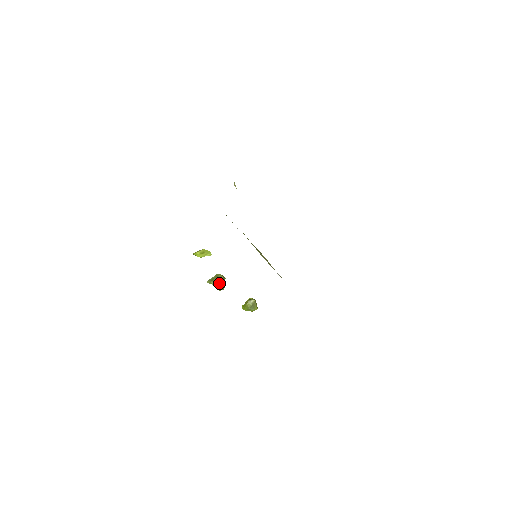
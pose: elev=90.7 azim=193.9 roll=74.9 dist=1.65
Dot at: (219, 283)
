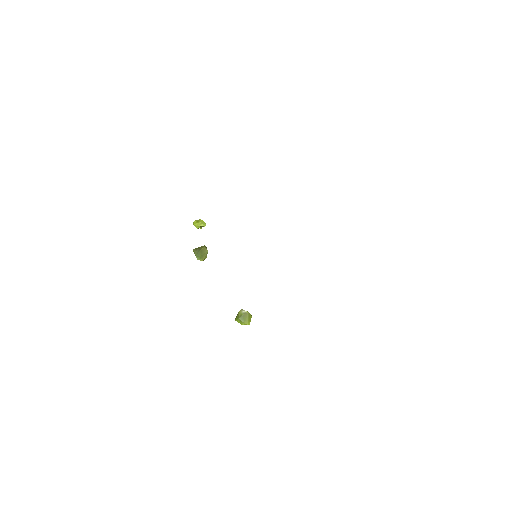
Dot at: (198, 250)
